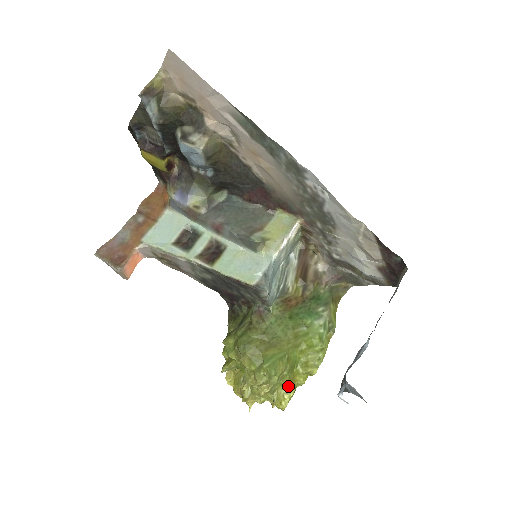
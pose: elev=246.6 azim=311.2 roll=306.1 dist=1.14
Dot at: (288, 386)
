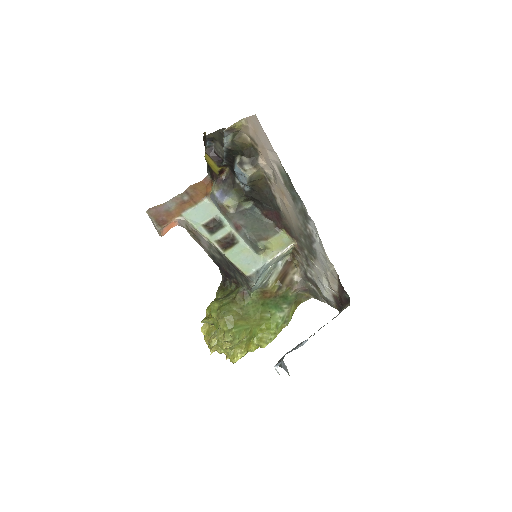
Dot at: (243, 349)
